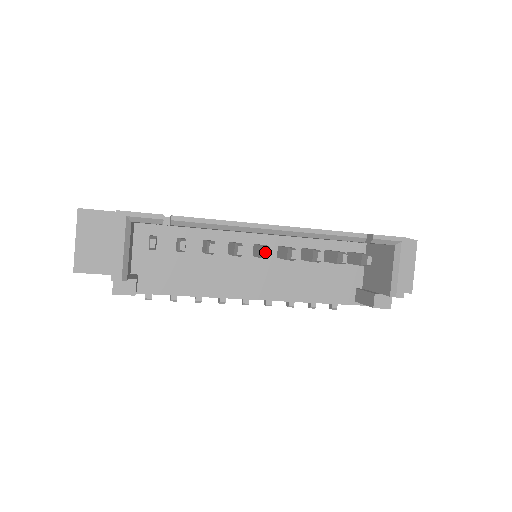
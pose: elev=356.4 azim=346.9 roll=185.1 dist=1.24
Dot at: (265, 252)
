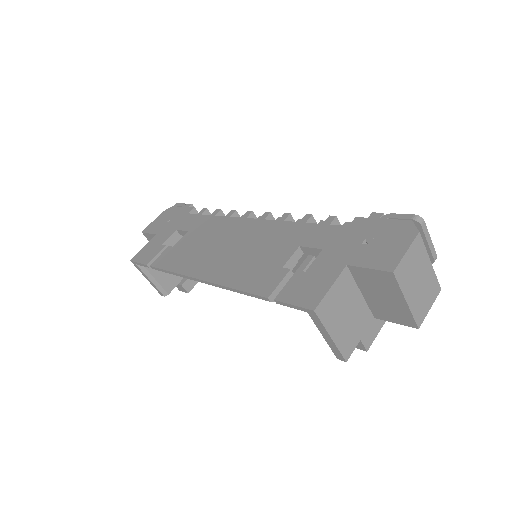
Dot at: occluded
